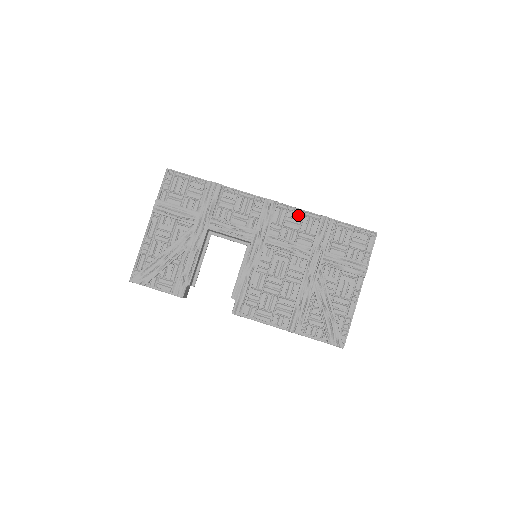
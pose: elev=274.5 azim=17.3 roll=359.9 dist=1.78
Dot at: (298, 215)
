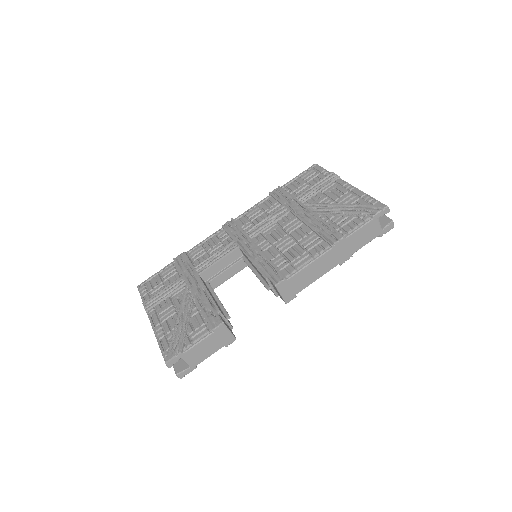
Dot at: (254, 209)
